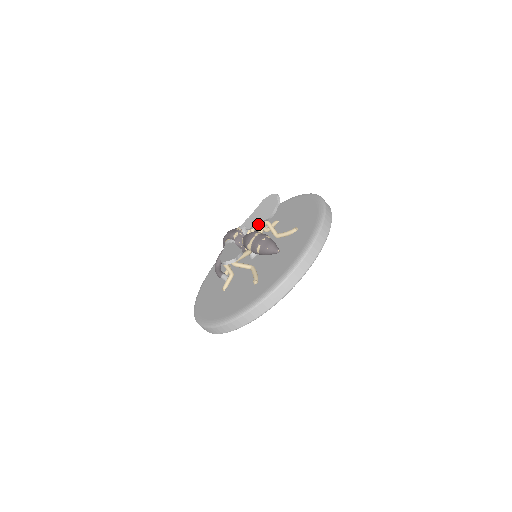
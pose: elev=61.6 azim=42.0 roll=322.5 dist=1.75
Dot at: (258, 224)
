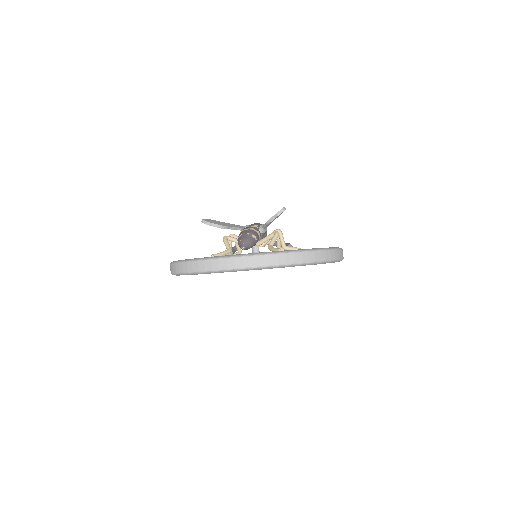
Dot at: (264, 226)
